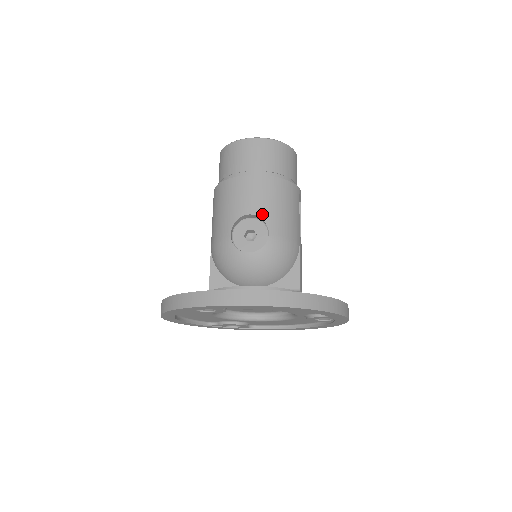
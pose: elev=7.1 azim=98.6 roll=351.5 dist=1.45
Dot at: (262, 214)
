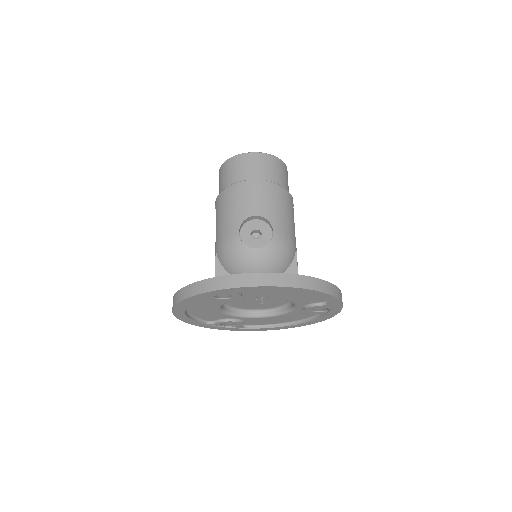
Dot at: (267, 215)
